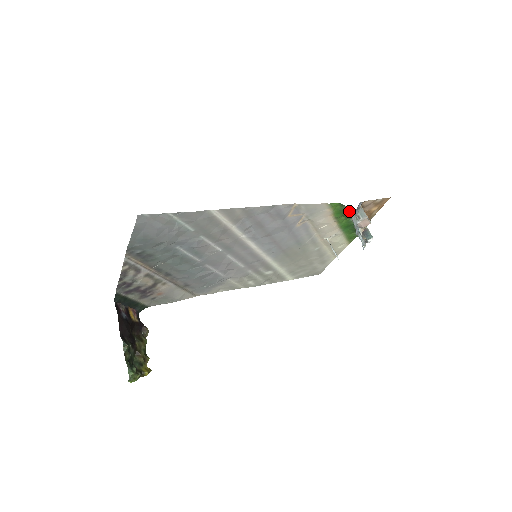
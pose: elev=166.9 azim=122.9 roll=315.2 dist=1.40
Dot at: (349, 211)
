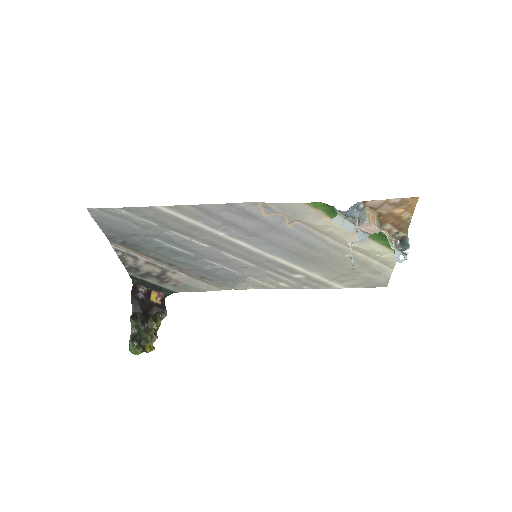
Dot at: occluded
